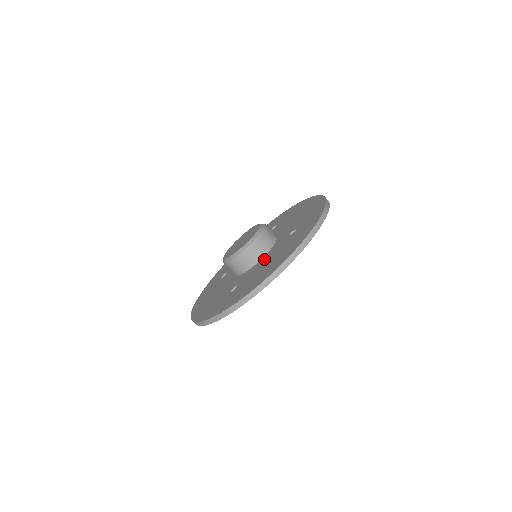
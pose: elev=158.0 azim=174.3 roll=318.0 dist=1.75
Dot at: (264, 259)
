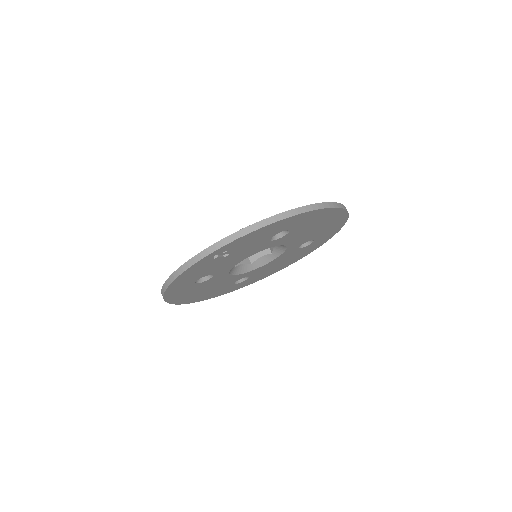
Dot at: occluded
